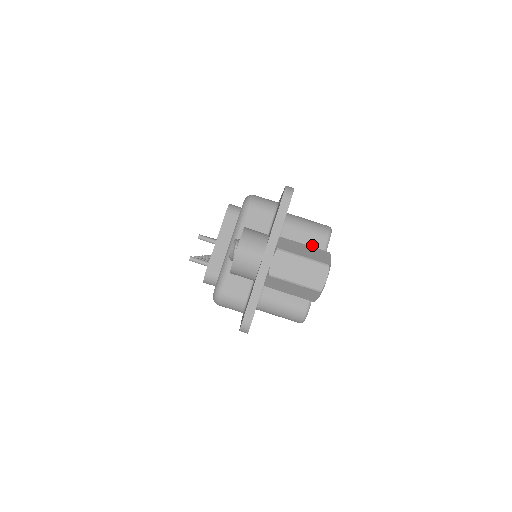
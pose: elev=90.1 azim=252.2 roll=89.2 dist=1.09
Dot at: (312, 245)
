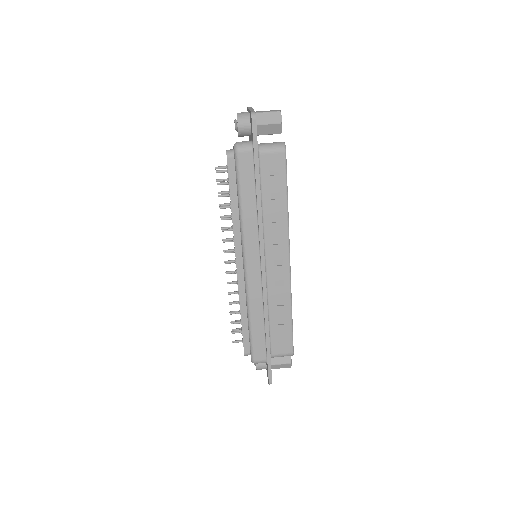
Dot at: occluded
